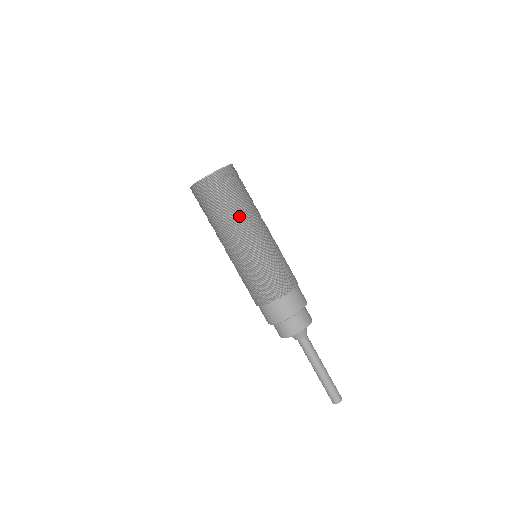
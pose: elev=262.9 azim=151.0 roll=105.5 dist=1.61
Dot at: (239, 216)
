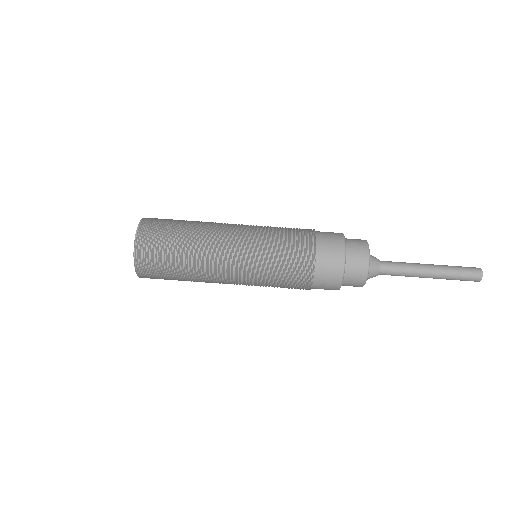
Dot at: (200, 230)
